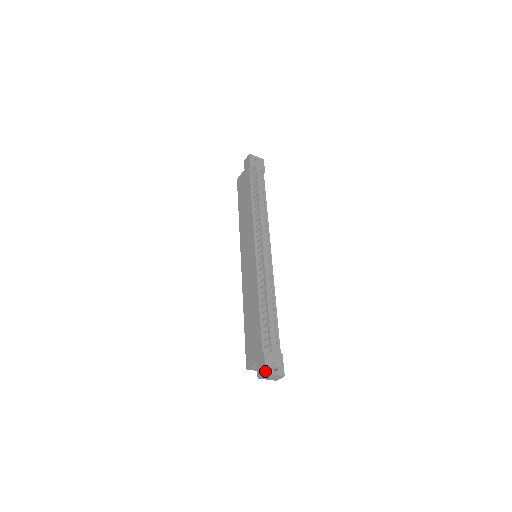
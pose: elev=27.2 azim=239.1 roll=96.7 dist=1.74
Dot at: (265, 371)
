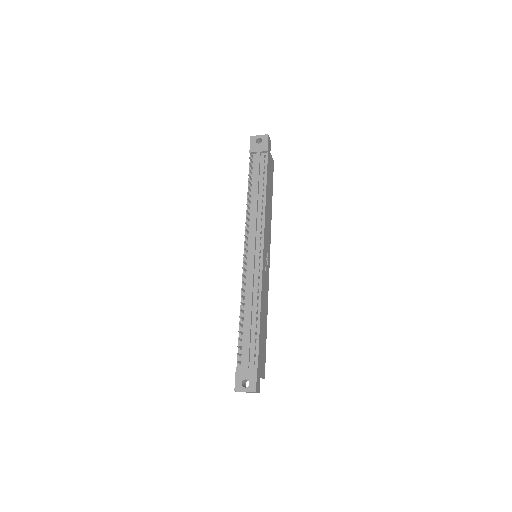
Dot at: (234, 389)
